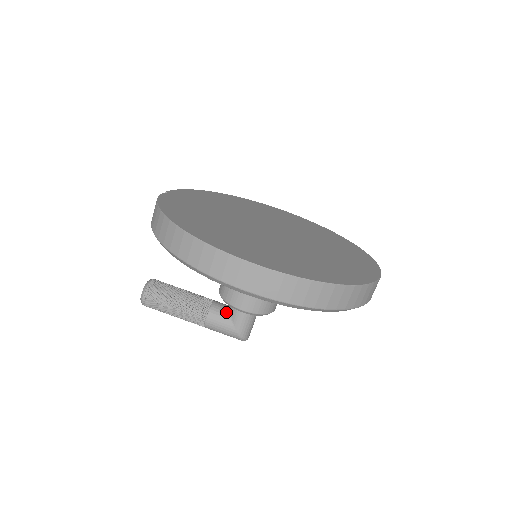
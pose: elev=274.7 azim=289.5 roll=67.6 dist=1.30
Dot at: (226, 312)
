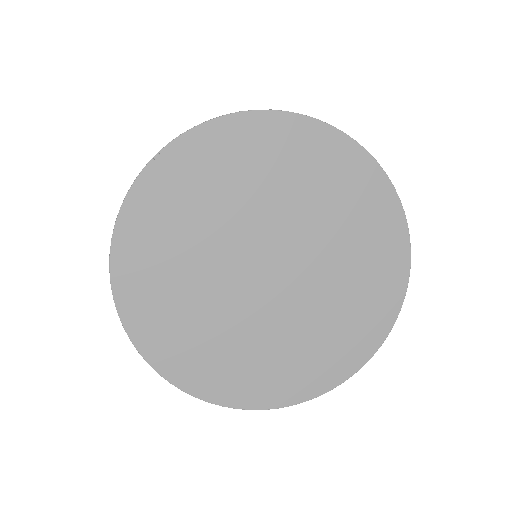
Dot at: occluded
